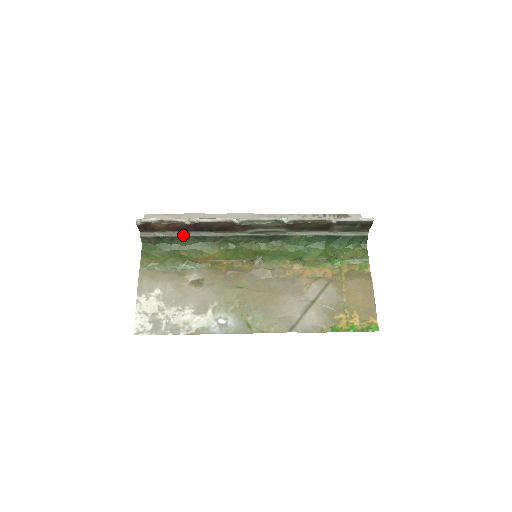
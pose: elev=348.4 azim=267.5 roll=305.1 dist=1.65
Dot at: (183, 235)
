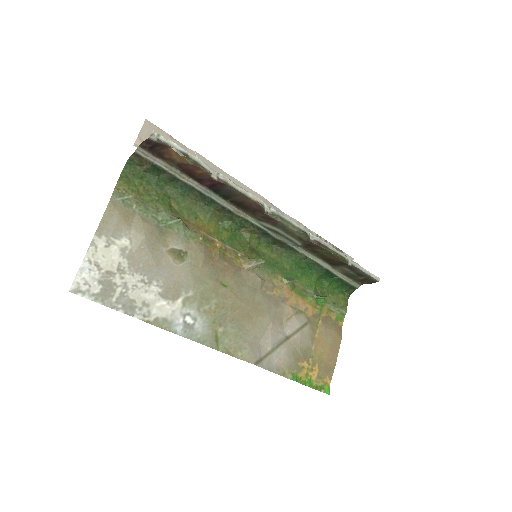
Dot at: (189, 183)
